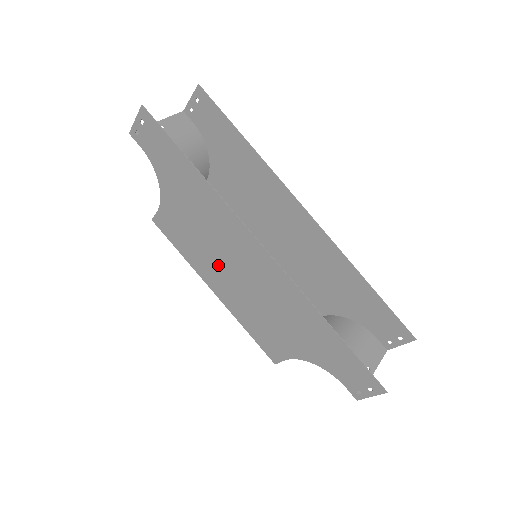
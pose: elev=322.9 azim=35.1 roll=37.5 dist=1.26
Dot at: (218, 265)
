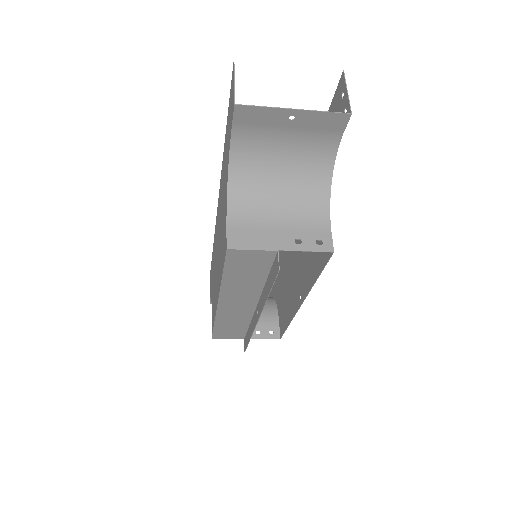
Dot at: (216, 274)
